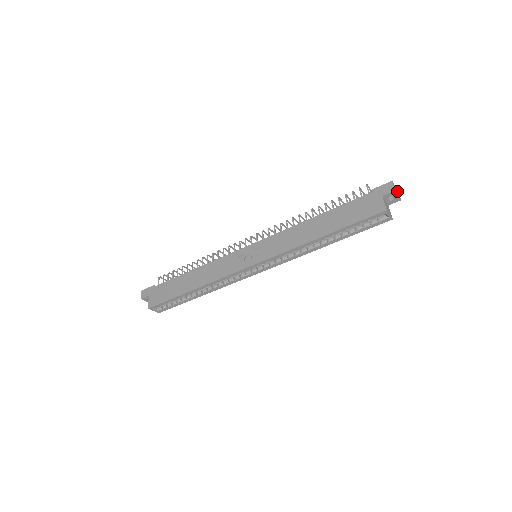
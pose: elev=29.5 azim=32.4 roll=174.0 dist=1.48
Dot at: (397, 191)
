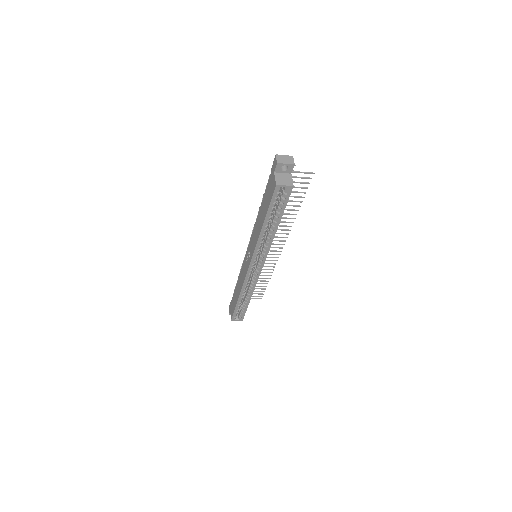
Dot at: (288, 159)
